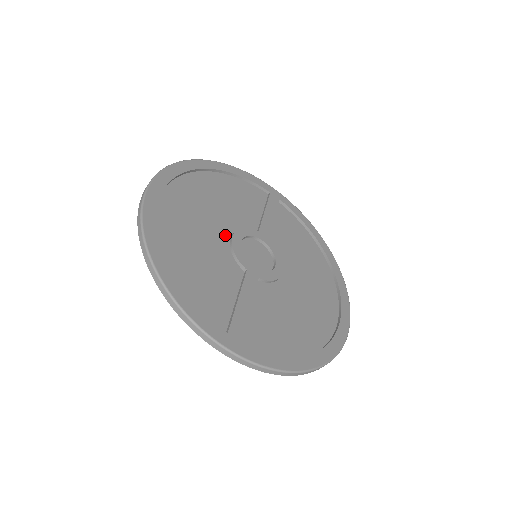
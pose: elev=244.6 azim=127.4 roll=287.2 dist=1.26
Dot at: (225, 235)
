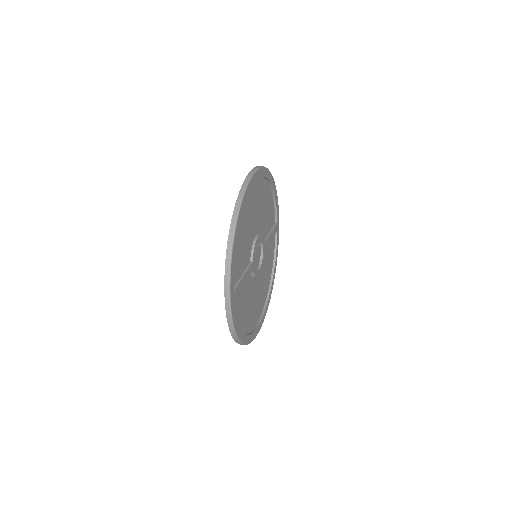
Dot at: (256, 232)
